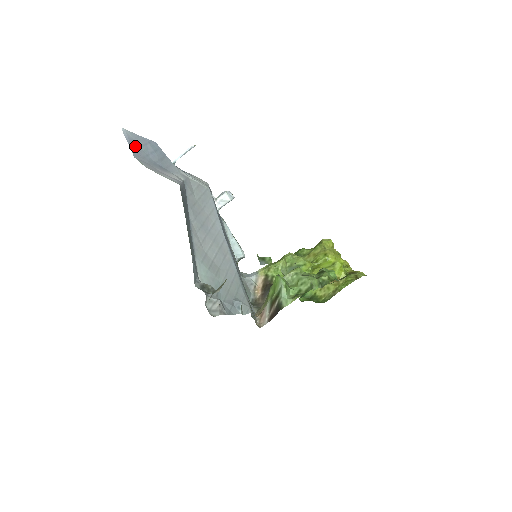
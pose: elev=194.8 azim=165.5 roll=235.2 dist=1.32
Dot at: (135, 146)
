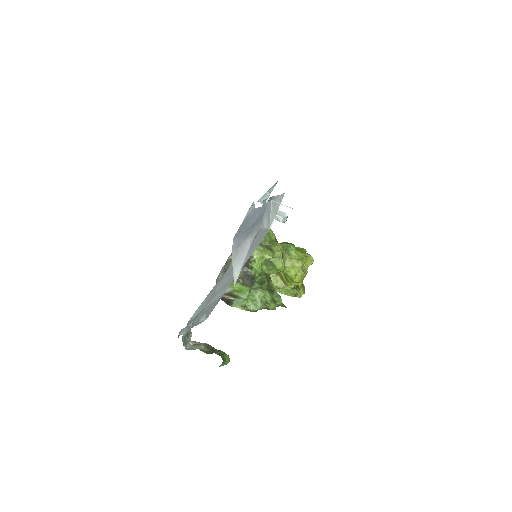
Dot at: (244, 224)
